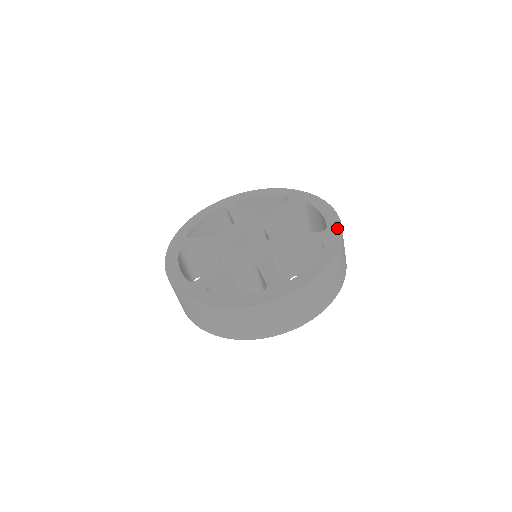
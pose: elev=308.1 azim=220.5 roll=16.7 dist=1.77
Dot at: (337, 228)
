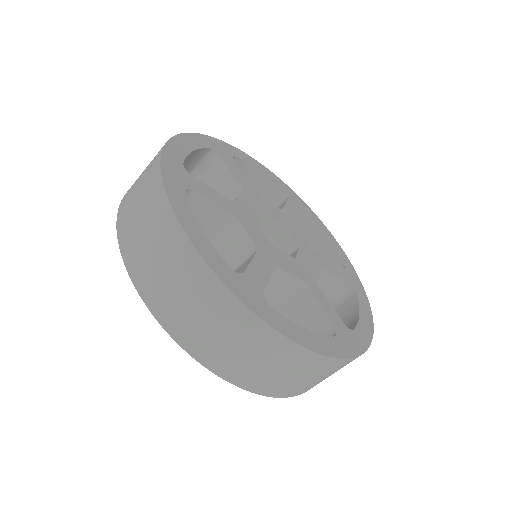
Dot at: (354, 272)
